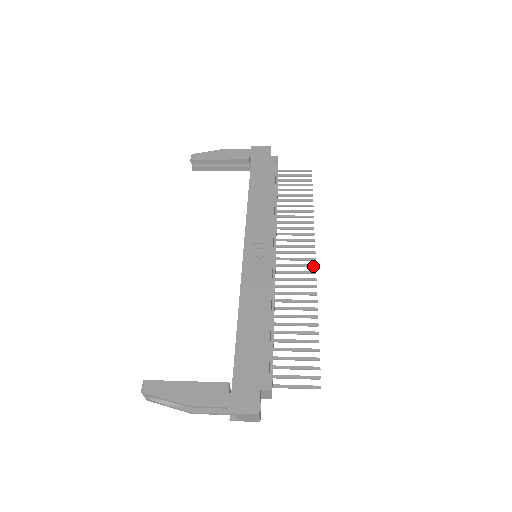
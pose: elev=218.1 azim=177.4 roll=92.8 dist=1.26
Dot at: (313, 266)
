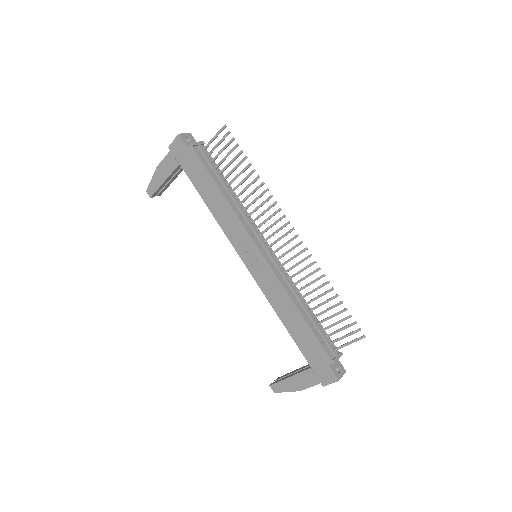
Dot at: (296, 237)
